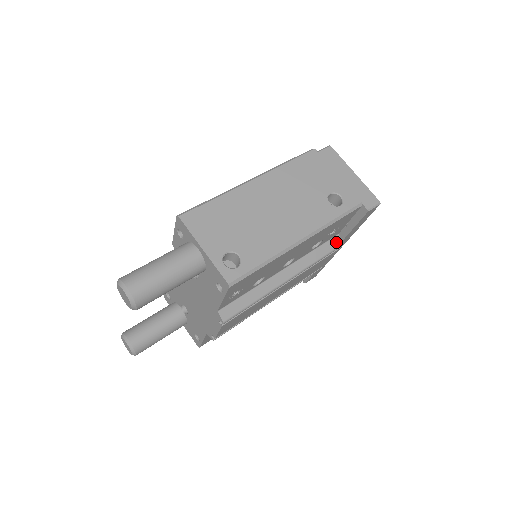
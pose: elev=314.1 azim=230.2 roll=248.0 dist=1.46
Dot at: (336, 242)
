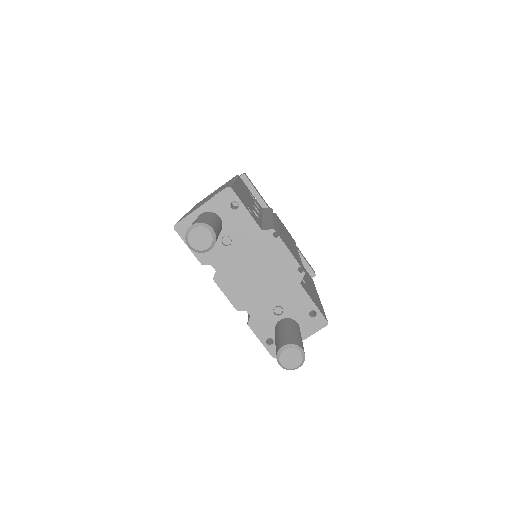
Dot at: occluded
